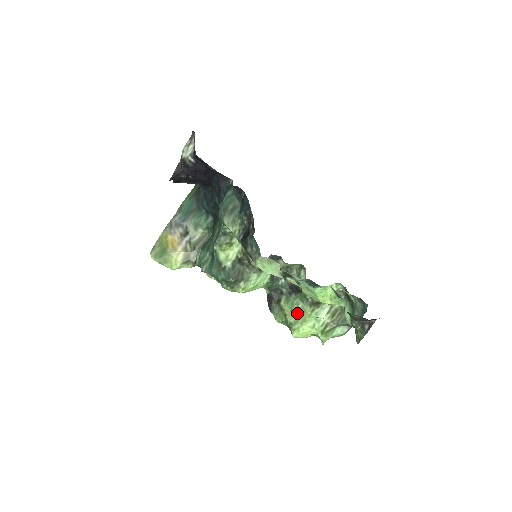
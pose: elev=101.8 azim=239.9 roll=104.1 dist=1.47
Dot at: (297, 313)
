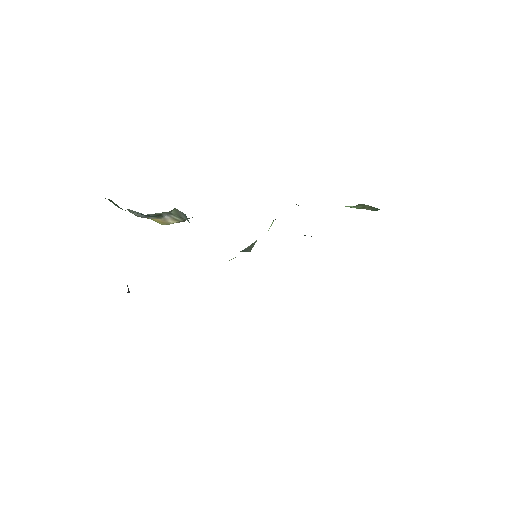
Dot at: occluded
